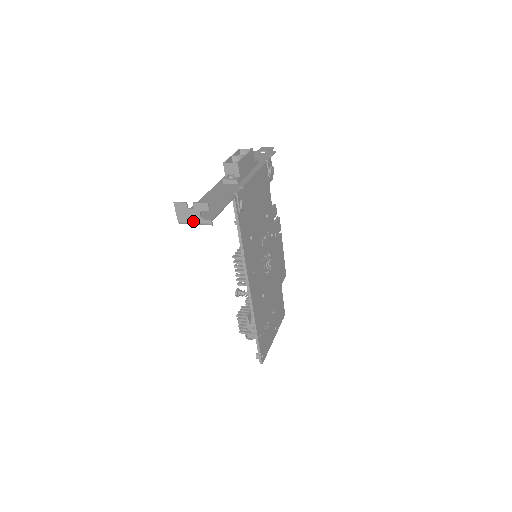
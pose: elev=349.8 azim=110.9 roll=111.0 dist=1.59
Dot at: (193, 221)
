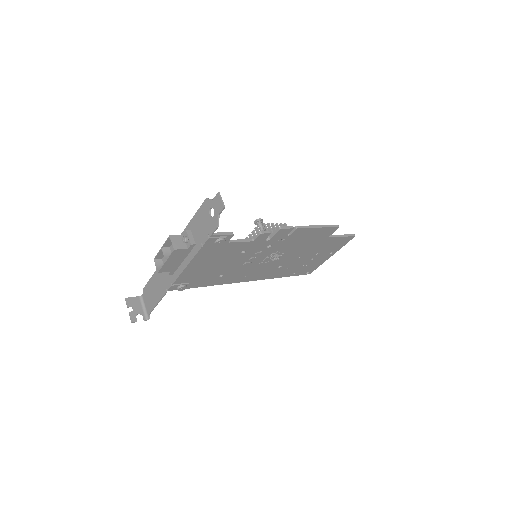
Dot at: (141, 308)
